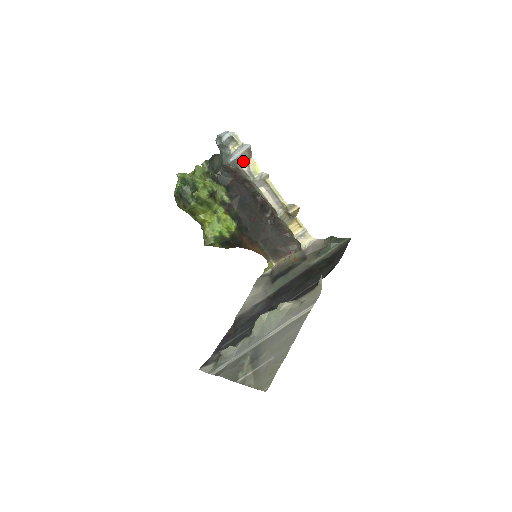
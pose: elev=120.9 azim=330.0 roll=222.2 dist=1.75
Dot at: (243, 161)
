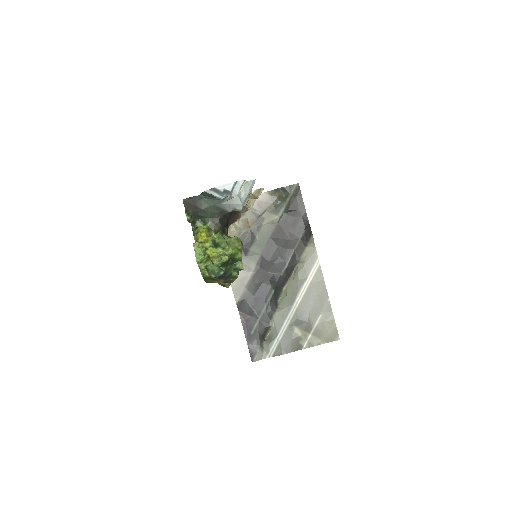
Dot at: occluded
